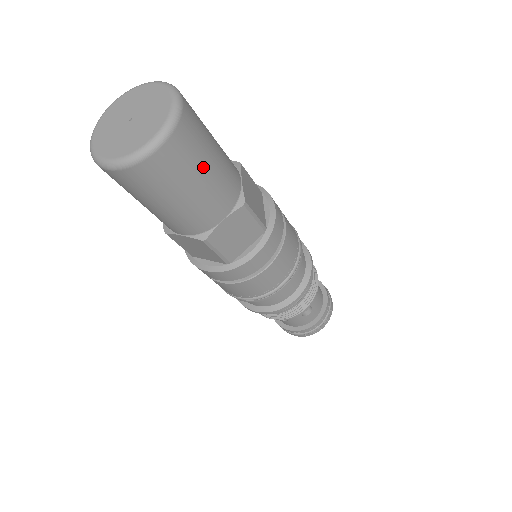
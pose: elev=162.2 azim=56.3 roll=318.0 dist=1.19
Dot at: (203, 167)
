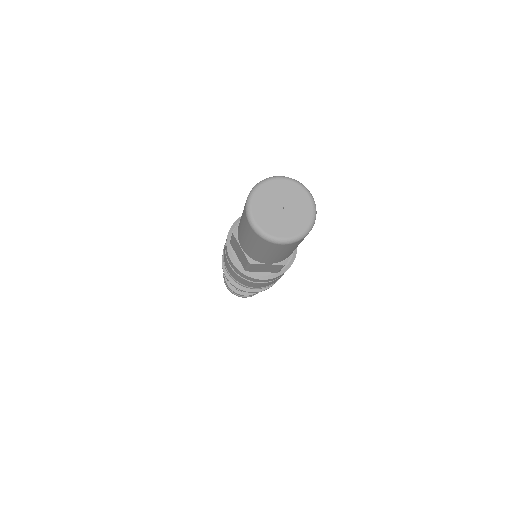
Dot at: occluded
